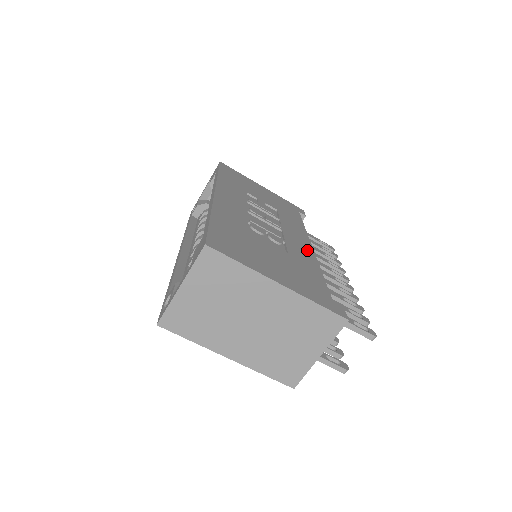
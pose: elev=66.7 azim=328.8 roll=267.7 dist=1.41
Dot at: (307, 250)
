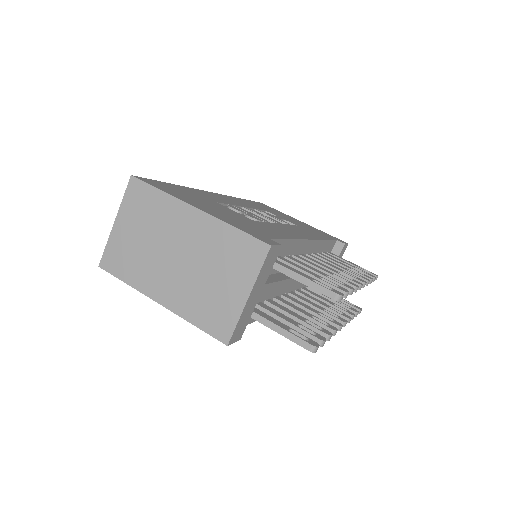
Dot at: (295, 235)
